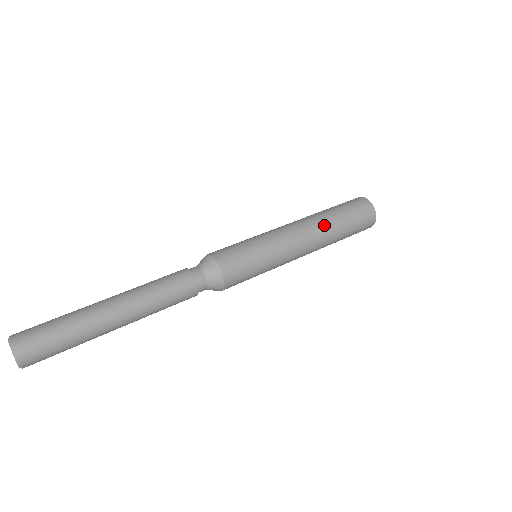
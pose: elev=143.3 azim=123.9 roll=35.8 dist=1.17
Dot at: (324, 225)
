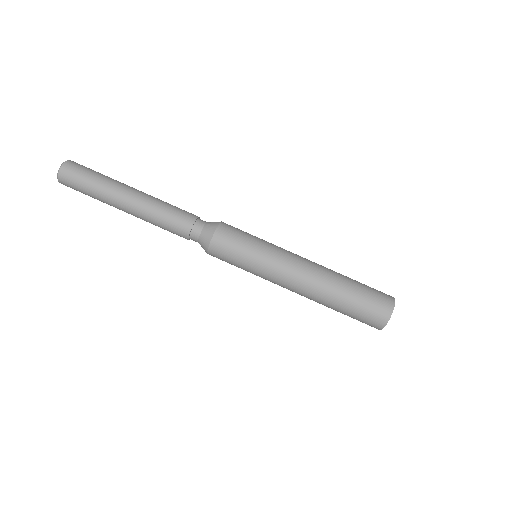
Dot at: (328, 281)
